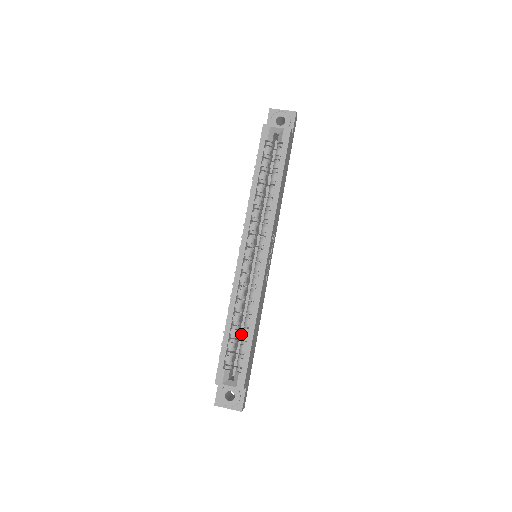
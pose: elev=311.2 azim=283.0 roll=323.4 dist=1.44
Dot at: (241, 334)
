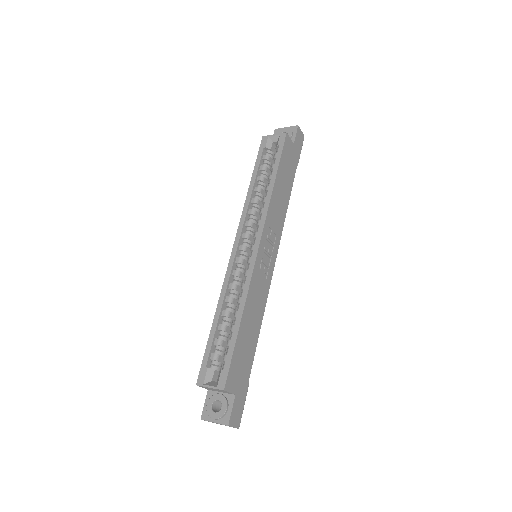
Dot at: occluded
